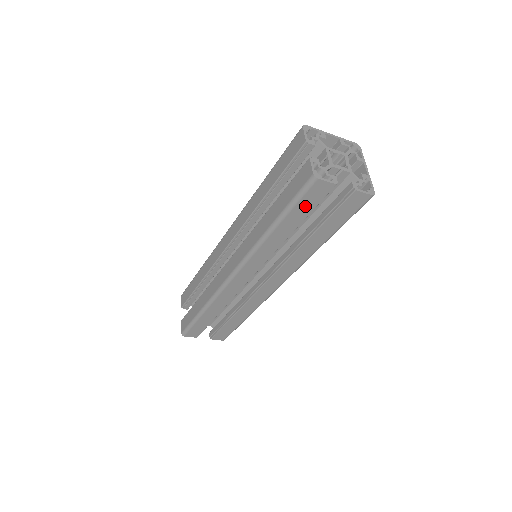
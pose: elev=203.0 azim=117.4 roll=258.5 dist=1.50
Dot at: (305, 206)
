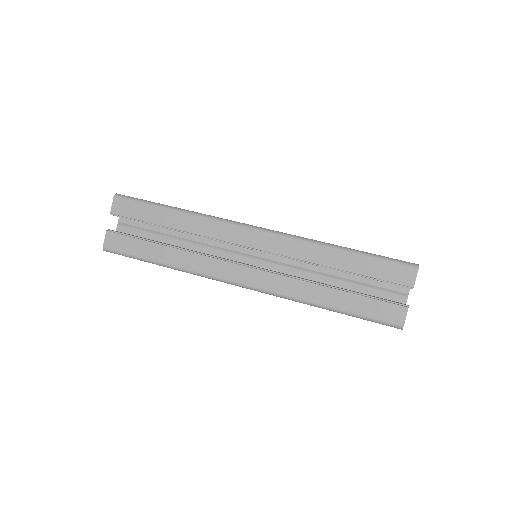
Dot at: occluded
